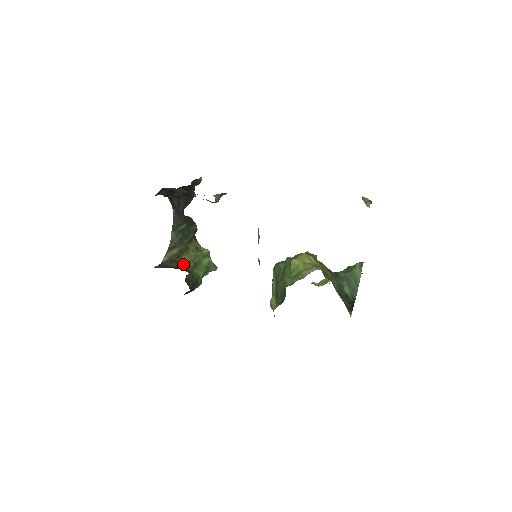
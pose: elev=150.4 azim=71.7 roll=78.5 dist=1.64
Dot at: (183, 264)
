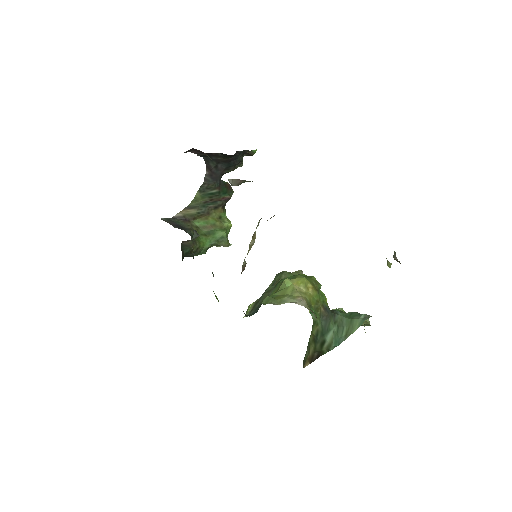
Dot at: (195, 227)
